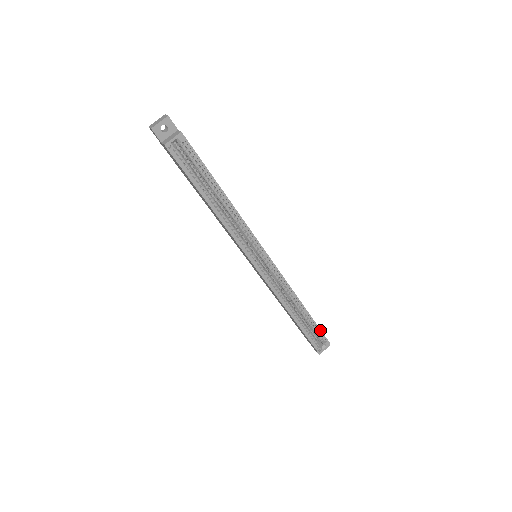
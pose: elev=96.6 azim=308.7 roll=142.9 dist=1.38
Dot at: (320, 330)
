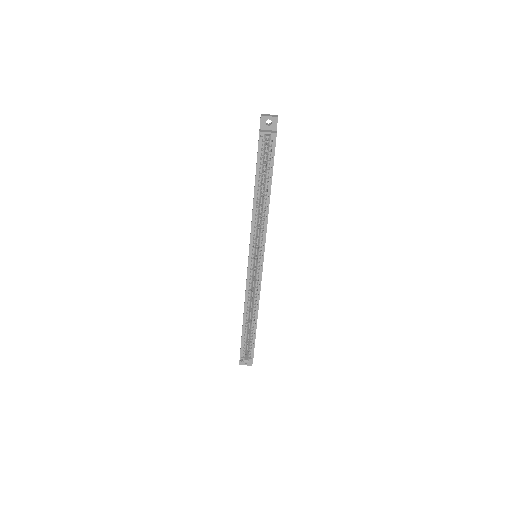
Dot at: (254, 346)
